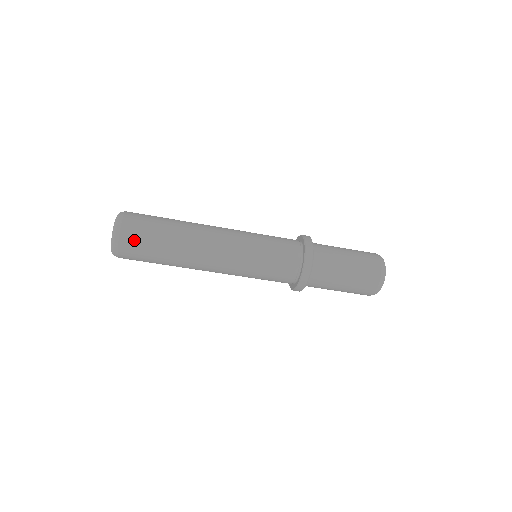
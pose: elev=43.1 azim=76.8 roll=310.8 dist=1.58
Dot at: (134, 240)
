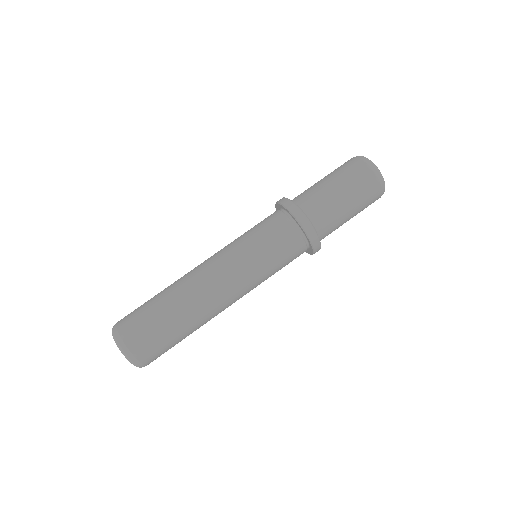
Dot at: (130, 315)
